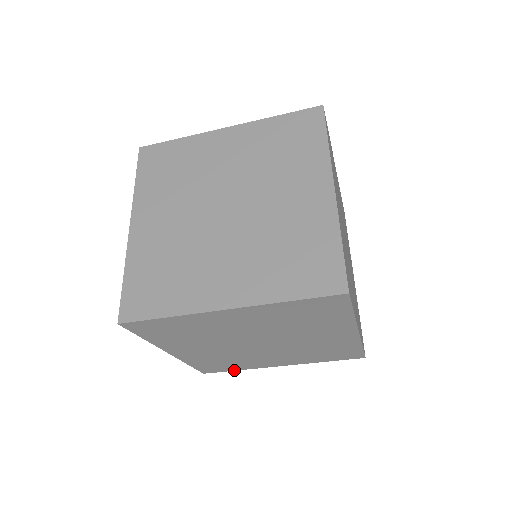
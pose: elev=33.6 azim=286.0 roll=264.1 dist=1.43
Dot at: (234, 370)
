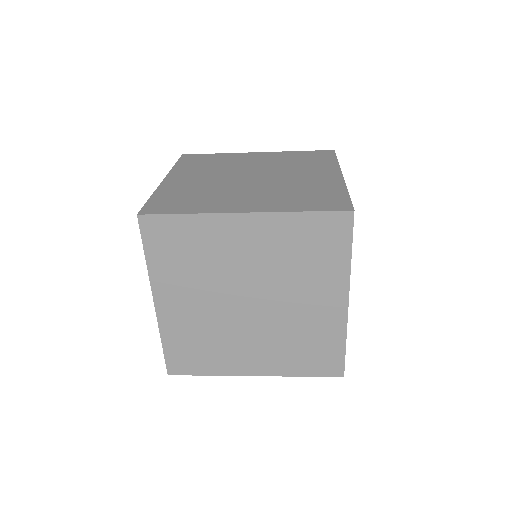
Dot at: (203, 374)
